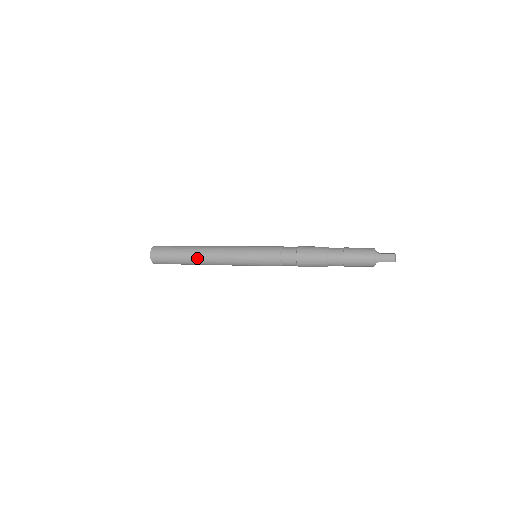
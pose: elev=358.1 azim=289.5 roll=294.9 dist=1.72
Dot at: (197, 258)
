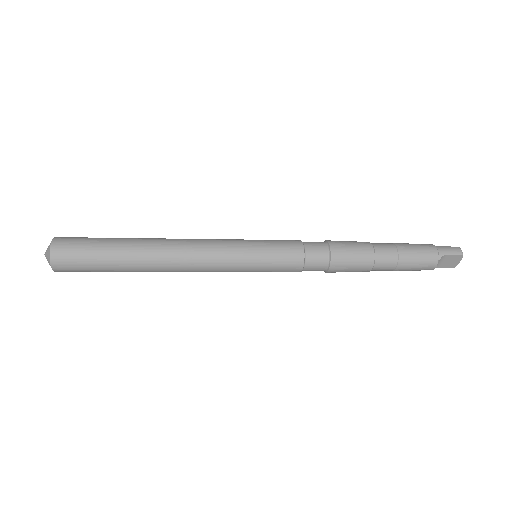
Dot at: (153, 247)
